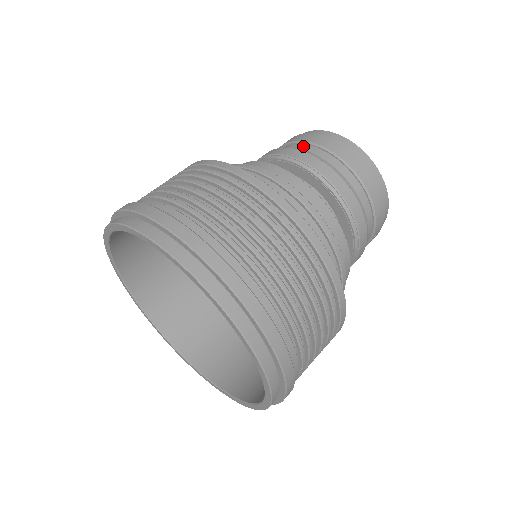
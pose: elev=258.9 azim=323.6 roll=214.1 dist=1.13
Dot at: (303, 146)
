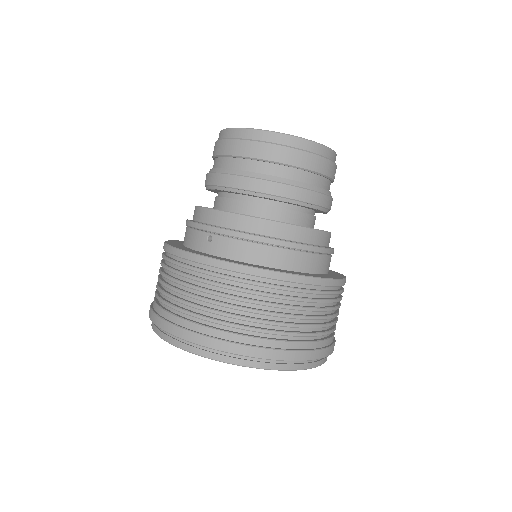
Dot at: (237, 162)
